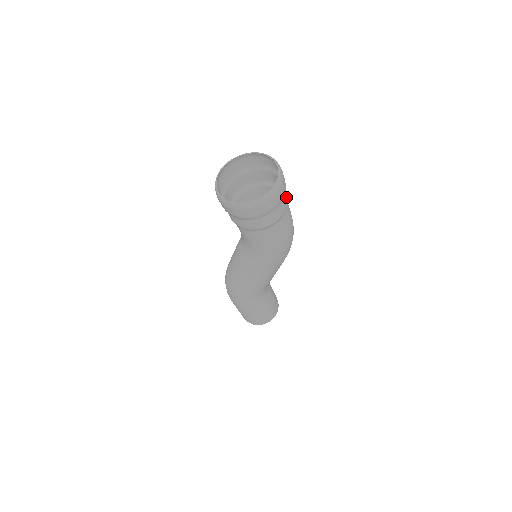
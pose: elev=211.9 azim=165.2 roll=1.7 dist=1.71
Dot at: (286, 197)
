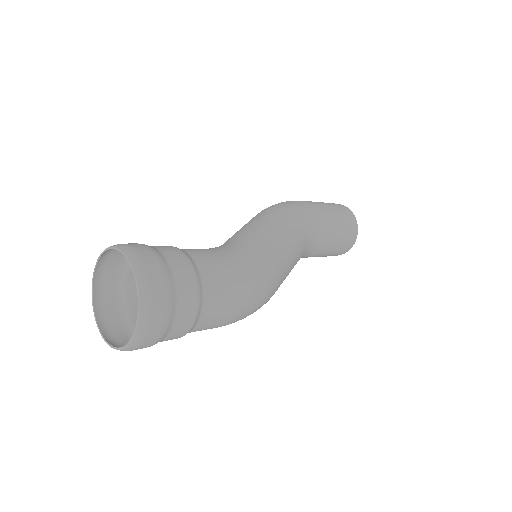
Dot at: (175, 336)
